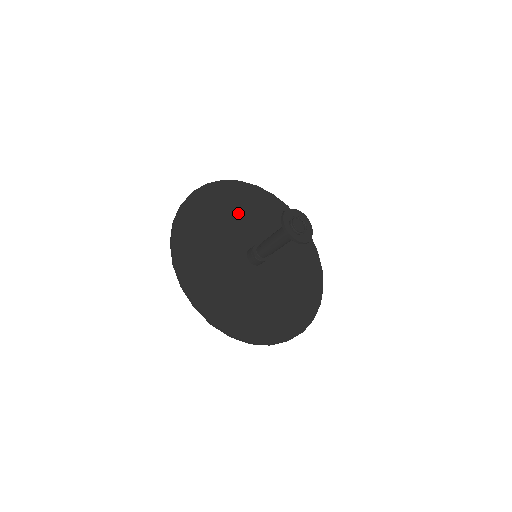
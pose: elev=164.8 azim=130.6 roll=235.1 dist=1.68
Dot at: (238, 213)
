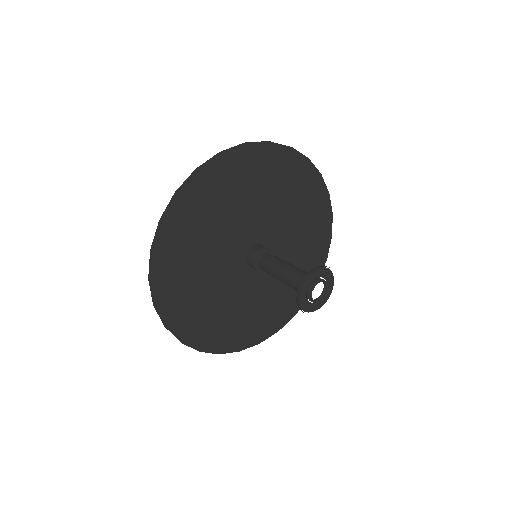
Dot at: (240, 201)
